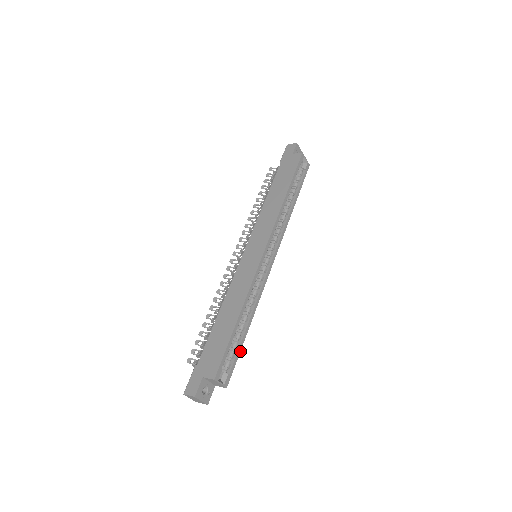
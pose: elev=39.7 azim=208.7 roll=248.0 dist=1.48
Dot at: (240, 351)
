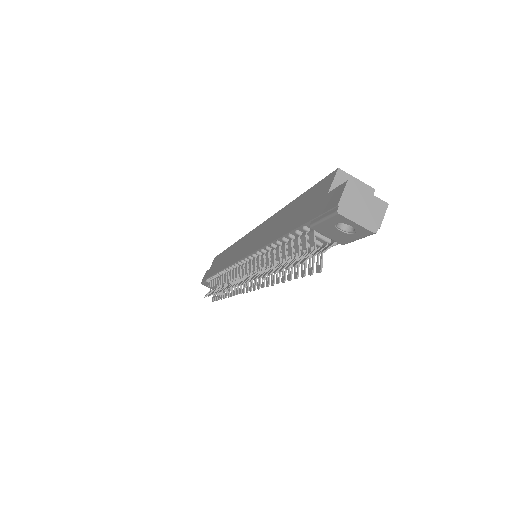
Dot at: occluded
